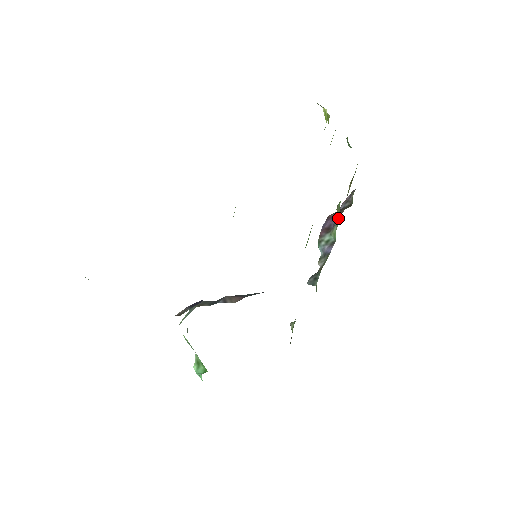
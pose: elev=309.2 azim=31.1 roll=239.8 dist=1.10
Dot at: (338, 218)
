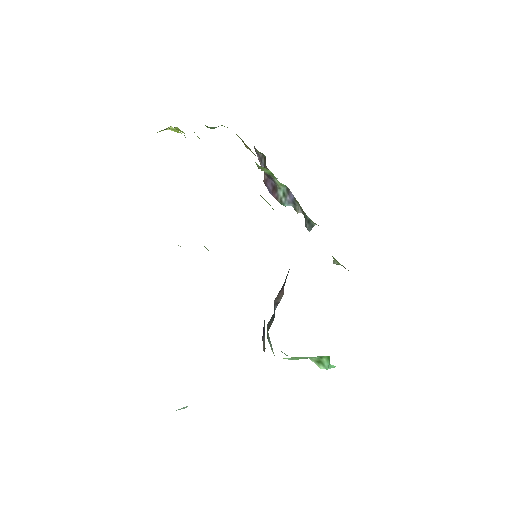
Dot at: (269, 173)
